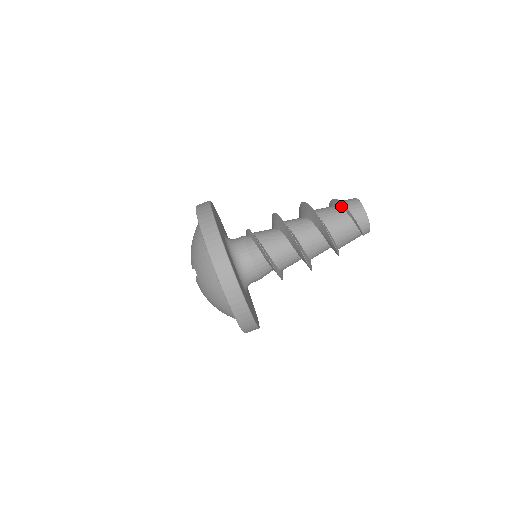
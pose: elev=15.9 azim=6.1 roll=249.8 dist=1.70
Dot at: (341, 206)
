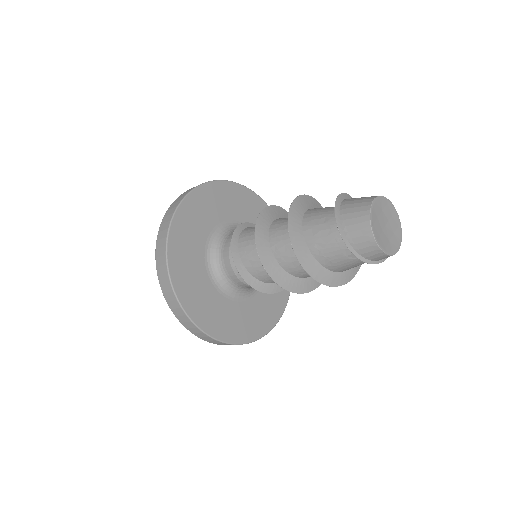
Dot at: (341, 233)
